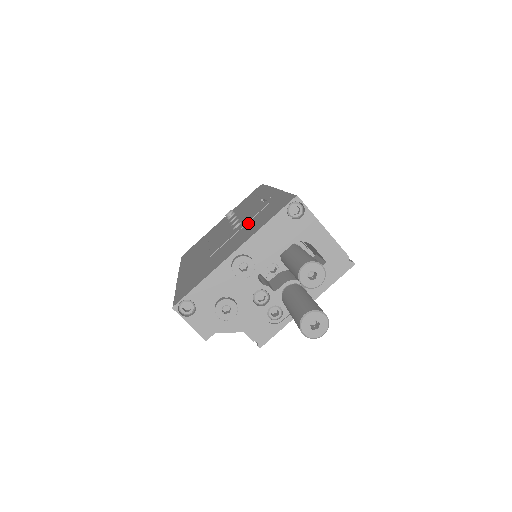
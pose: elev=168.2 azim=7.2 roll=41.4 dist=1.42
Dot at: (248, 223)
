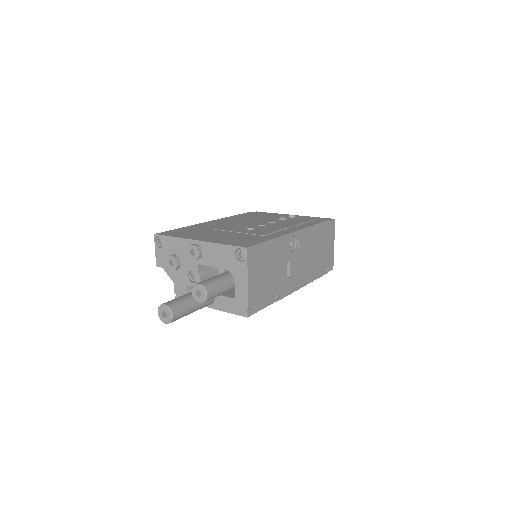
Dot at: (243, 234)
